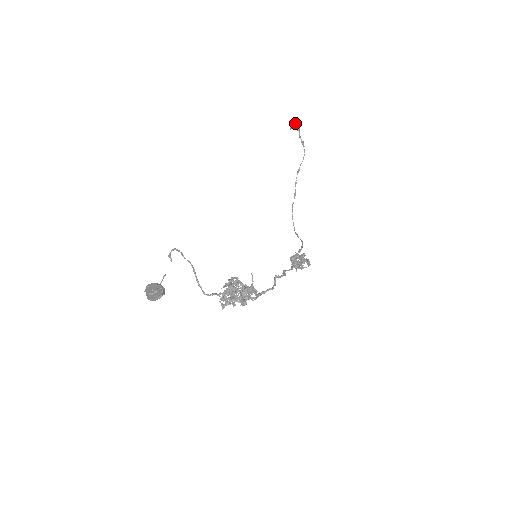
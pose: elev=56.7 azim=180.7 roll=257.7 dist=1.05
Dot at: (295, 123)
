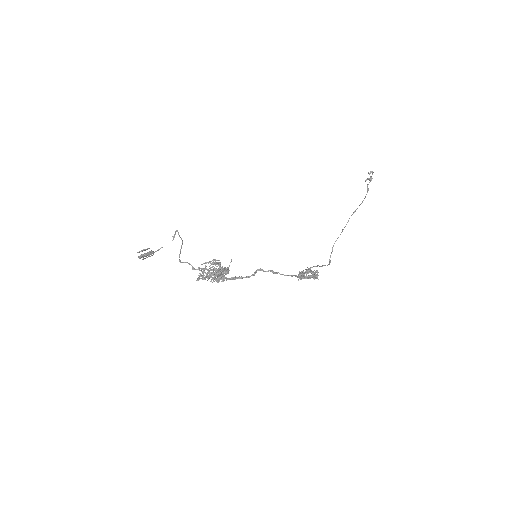
Dot at: (370, 176)
